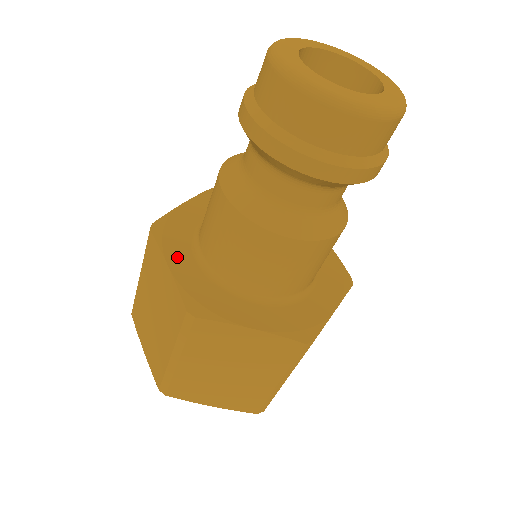
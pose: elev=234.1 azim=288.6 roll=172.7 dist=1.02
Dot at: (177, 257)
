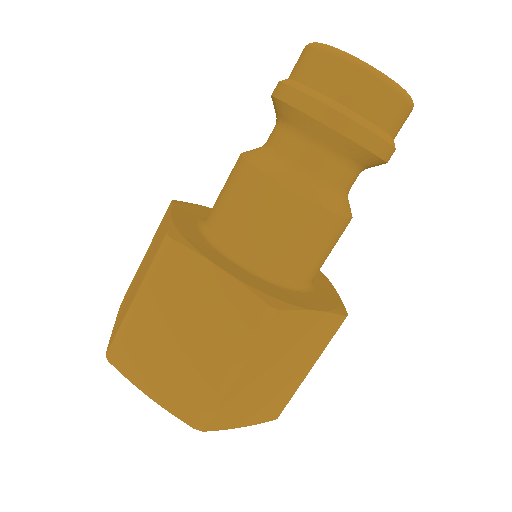
Dot at: (182, 215)
